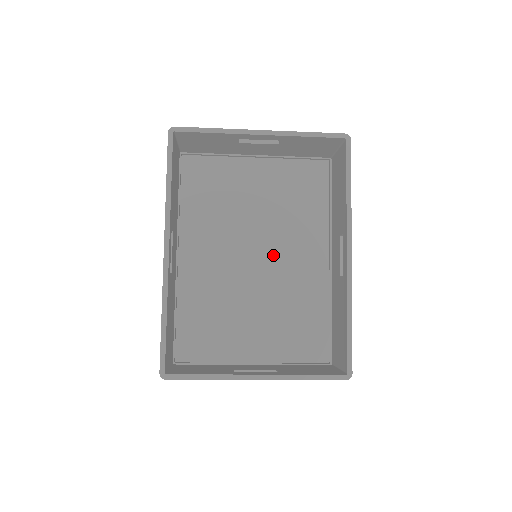
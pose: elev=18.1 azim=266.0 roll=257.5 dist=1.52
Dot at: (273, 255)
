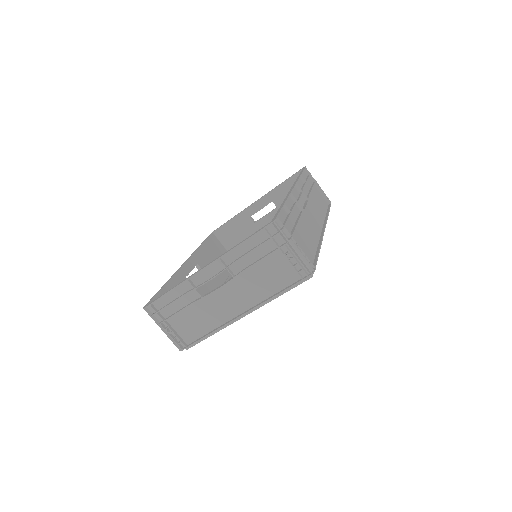
Dot at: occluded
